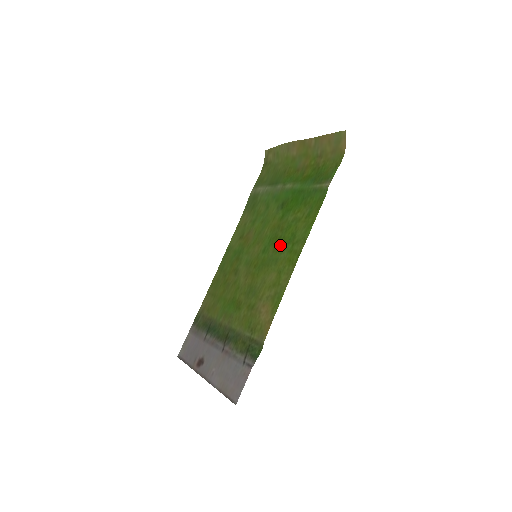
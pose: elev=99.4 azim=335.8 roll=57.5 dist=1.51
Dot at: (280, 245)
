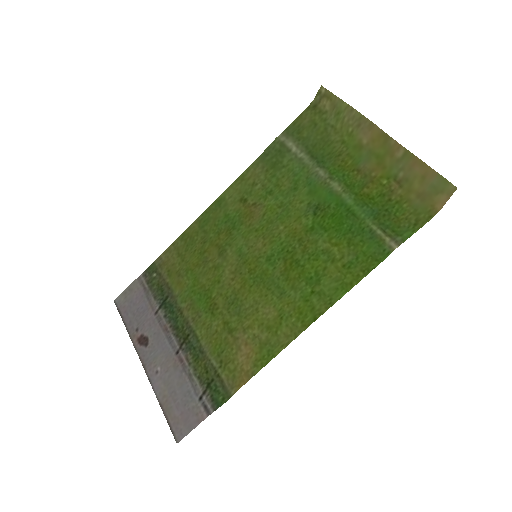
Dot at: (294, 274)
